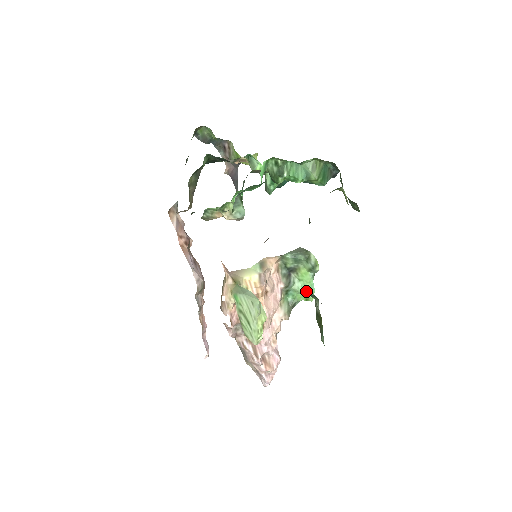
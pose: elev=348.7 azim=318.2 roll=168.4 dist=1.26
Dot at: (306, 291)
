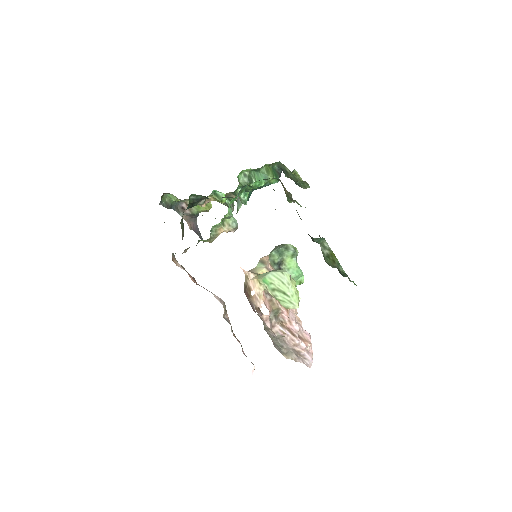
Dot at: (297, 274)
